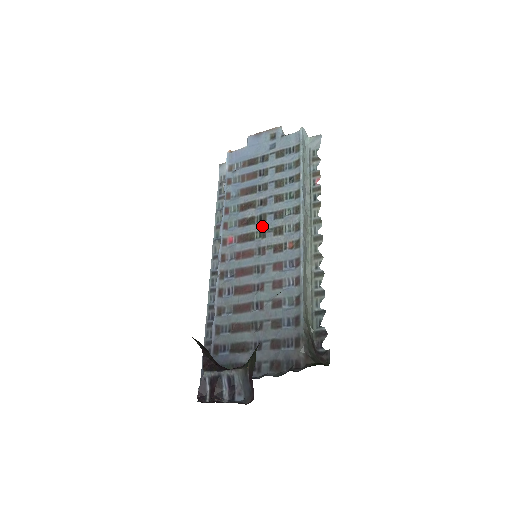
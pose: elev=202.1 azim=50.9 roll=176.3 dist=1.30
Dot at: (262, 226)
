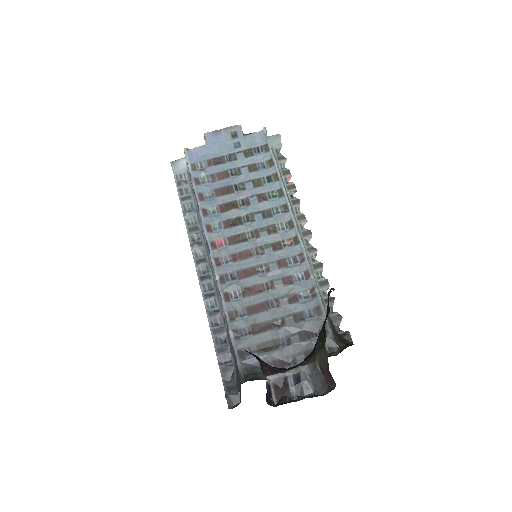
Dot at: (252, 226)
